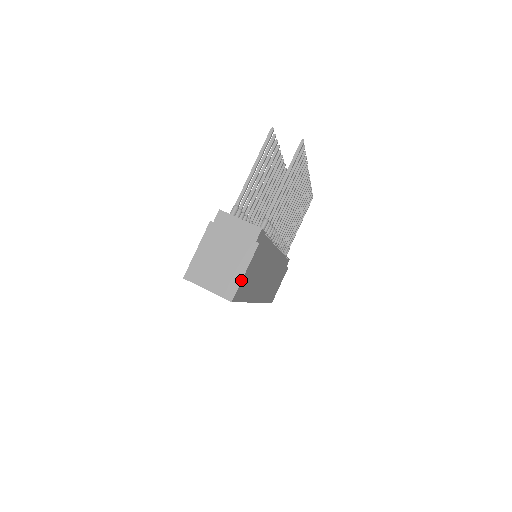
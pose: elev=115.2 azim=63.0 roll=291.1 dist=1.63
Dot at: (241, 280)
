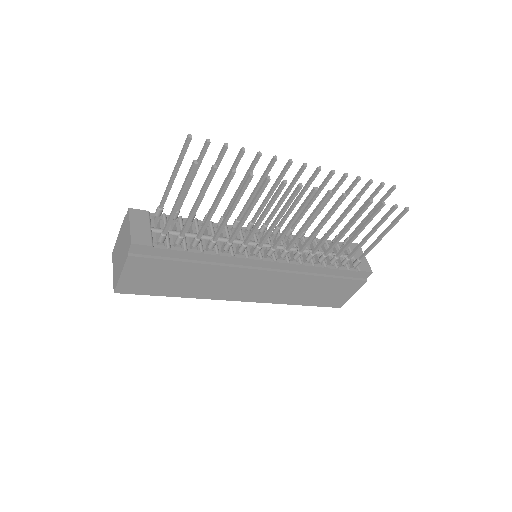
Dot at: (118, 279)
